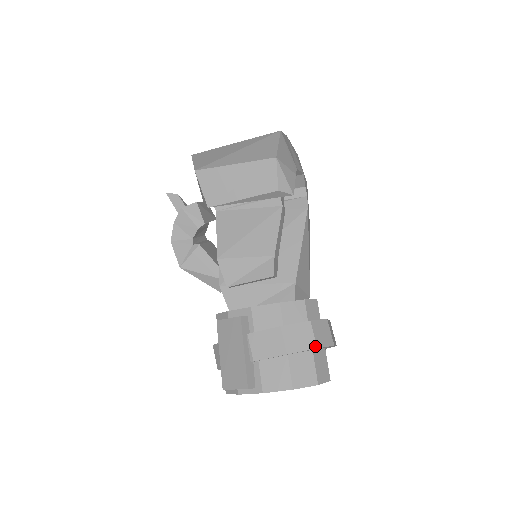
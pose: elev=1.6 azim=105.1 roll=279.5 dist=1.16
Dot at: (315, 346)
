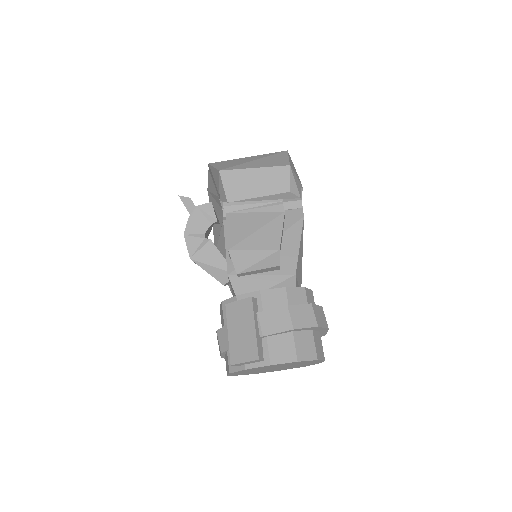
Dot at: (316, 324)
